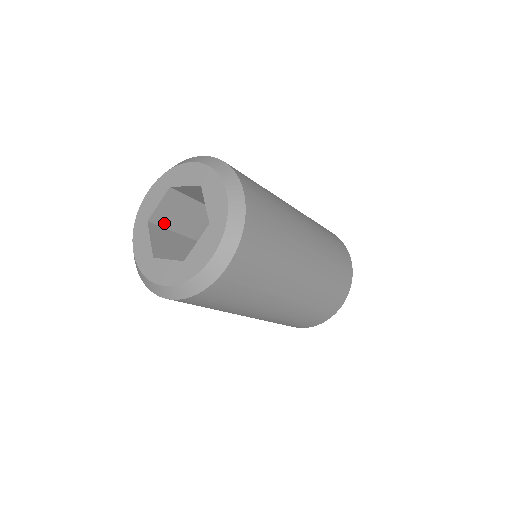
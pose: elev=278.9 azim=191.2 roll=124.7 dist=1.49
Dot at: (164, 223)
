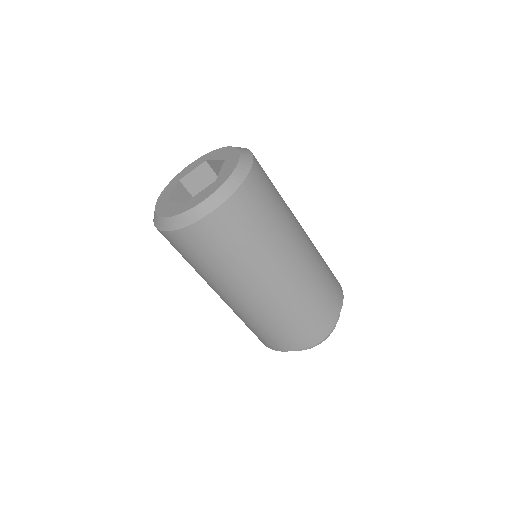
Dot at: (192, 189)
